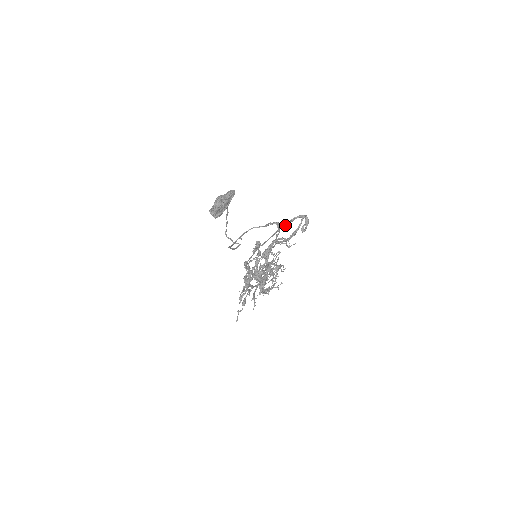
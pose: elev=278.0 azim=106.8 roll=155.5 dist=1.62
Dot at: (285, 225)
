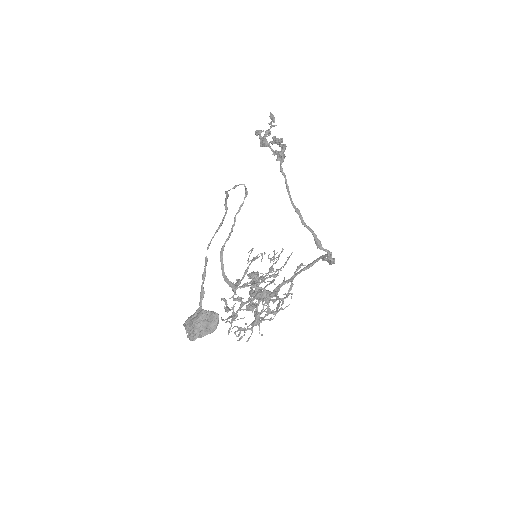
Dot at: (308, 228)
